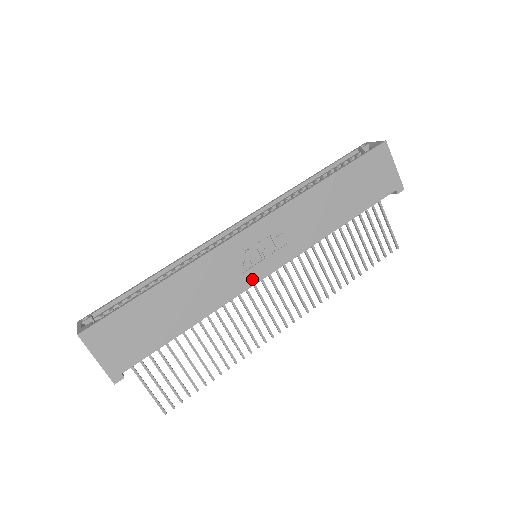
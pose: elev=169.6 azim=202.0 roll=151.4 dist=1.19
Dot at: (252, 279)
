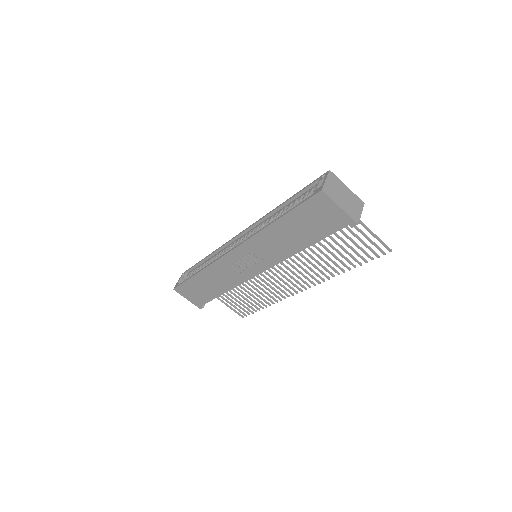
Dot at: (249, 275)
